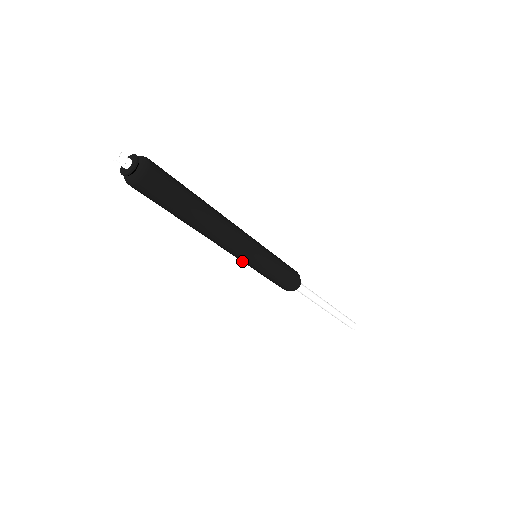
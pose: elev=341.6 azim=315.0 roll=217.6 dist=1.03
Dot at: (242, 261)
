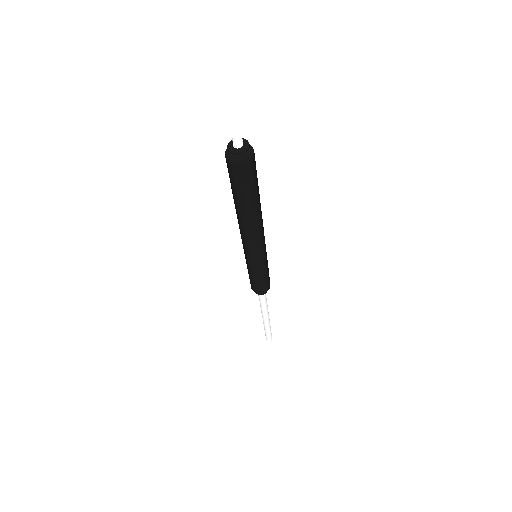
Dot at: occluded
